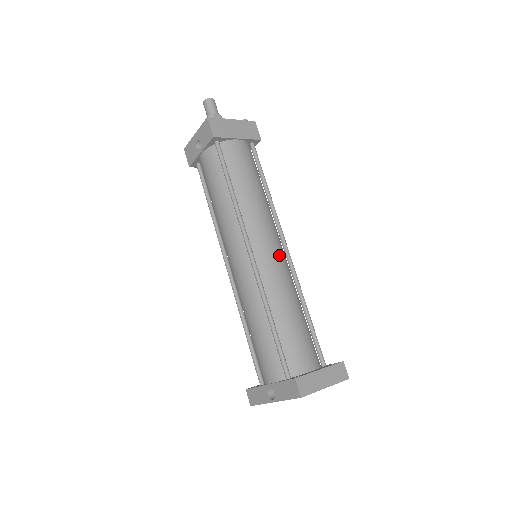
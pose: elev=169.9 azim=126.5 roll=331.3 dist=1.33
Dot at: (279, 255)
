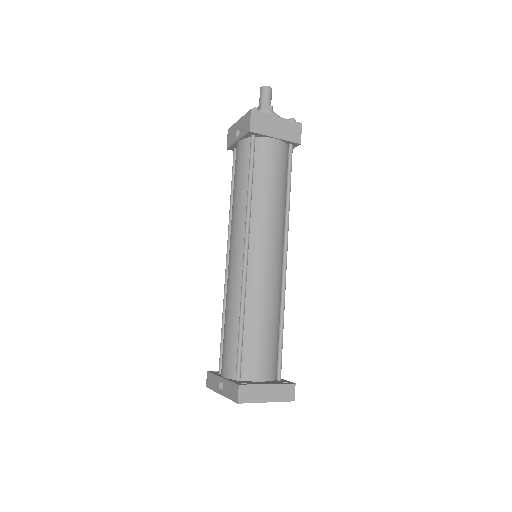
Dot at: (274, 264)
